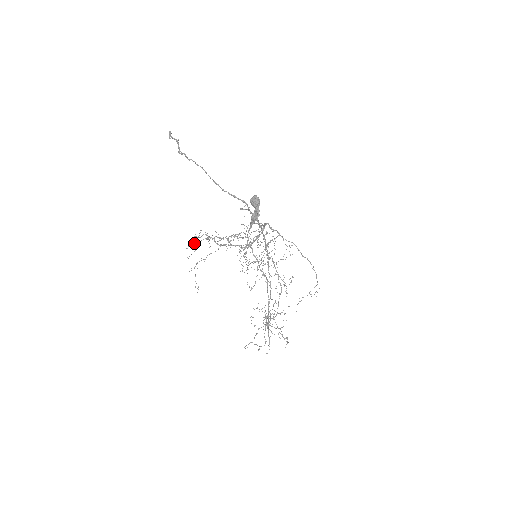
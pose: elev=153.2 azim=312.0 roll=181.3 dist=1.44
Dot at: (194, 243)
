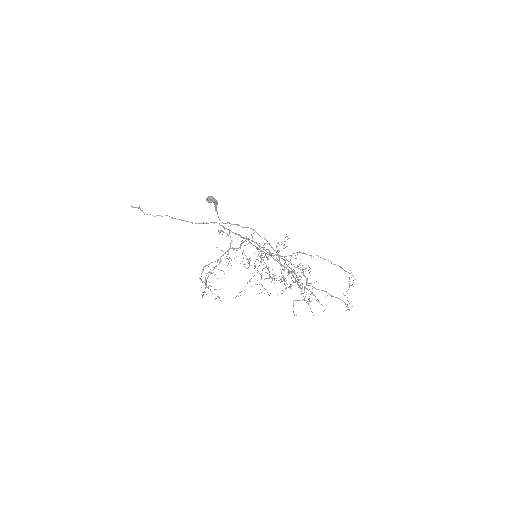
Dot at: occluded
